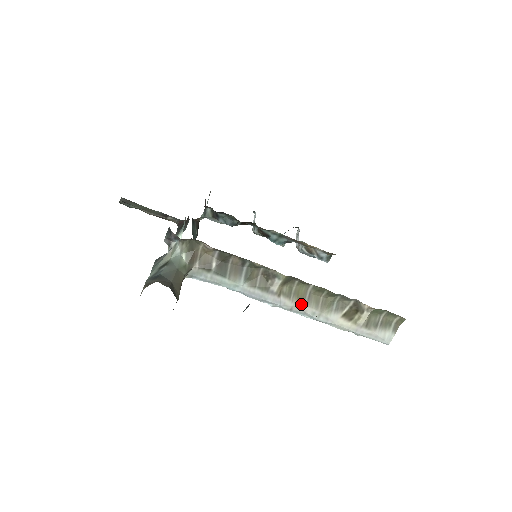
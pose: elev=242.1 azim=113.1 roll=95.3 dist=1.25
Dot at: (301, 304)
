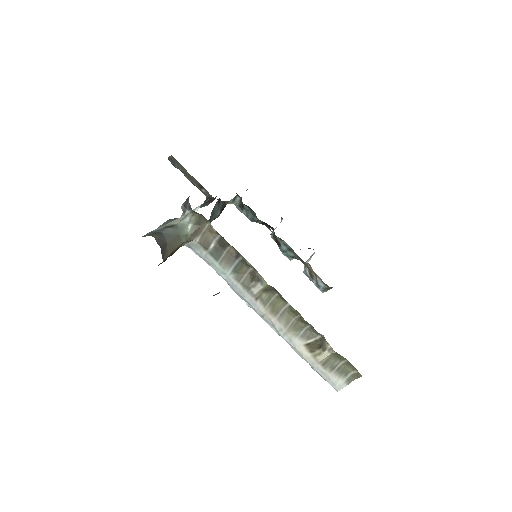
Dot at: (273, 316)
